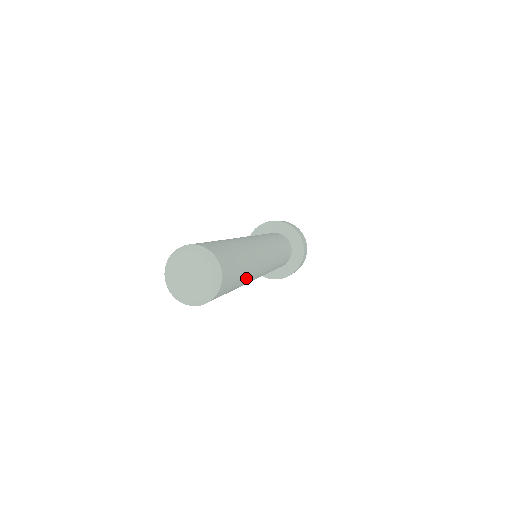
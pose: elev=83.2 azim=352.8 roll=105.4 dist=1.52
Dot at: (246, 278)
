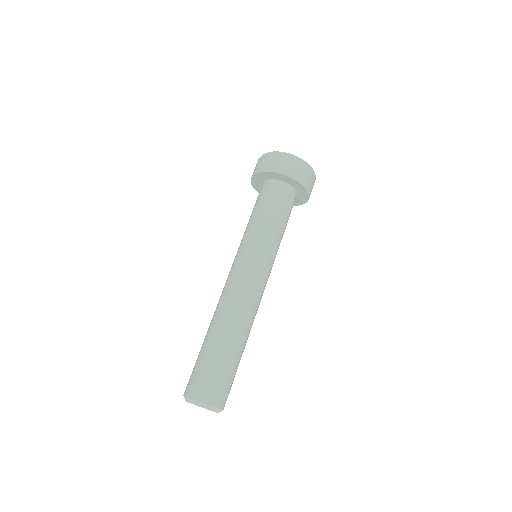
Dot at: (243, 345)
